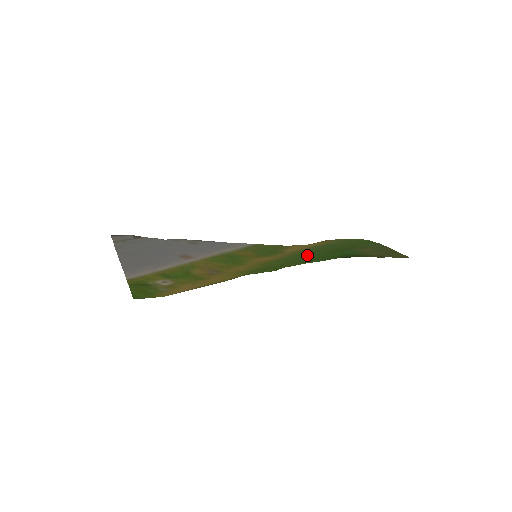
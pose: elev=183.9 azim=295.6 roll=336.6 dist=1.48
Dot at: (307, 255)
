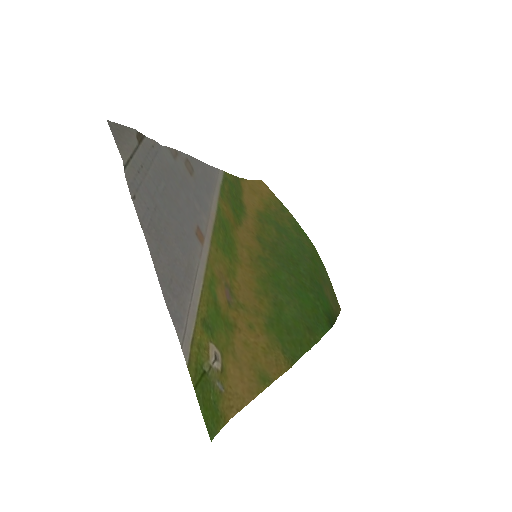
Dot at: (296, 283)
